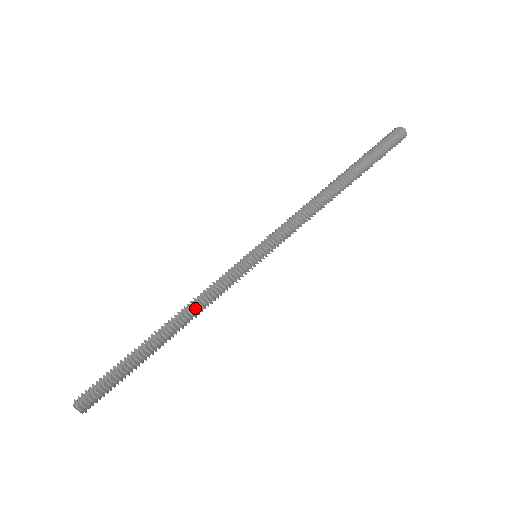
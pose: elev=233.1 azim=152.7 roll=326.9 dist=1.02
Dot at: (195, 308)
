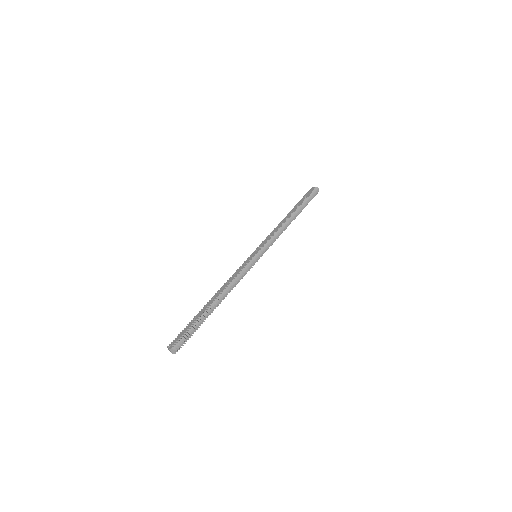
Dot at: (230, 285)
